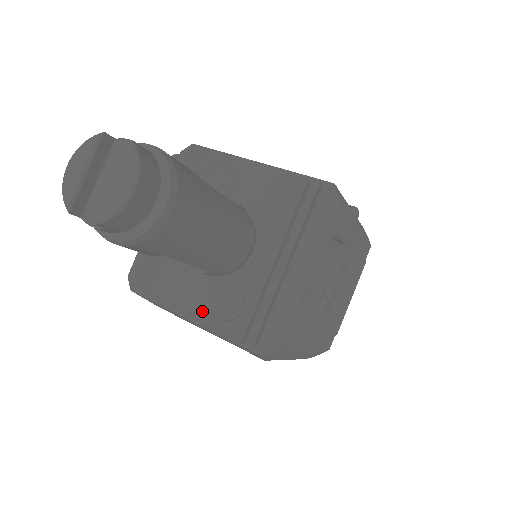
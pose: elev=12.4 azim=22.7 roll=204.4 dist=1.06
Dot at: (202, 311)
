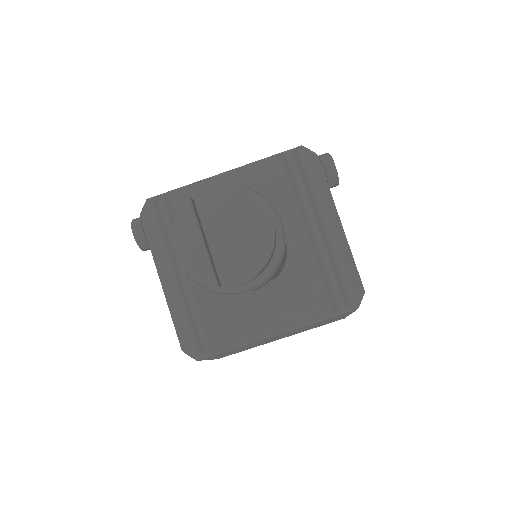
Dot at: (280, 319)
